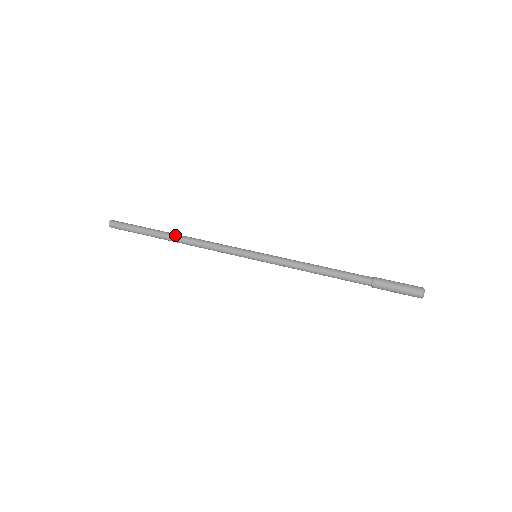
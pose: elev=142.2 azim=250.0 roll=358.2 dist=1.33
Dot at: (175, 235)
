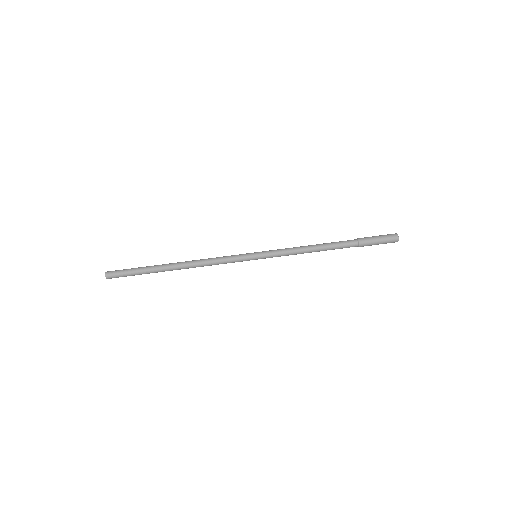
Dot at: (177, 269)
